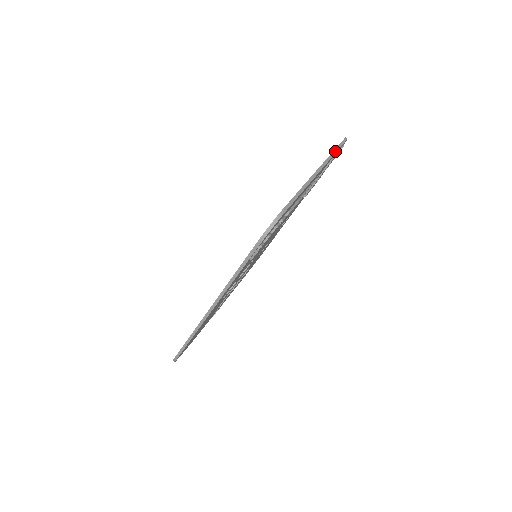
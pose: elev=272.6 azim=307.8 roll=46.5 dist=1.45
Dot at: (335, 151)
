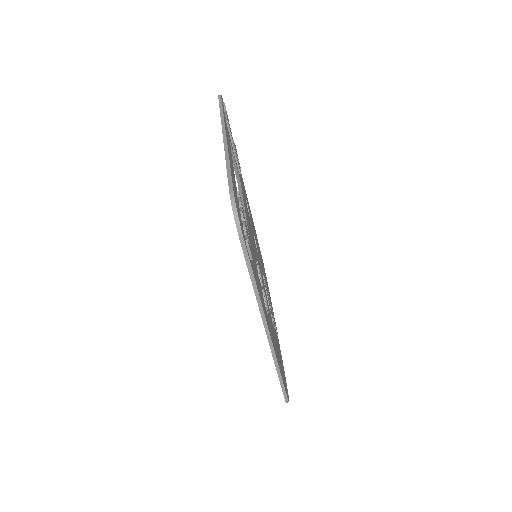
Dot at: (221, 111)
